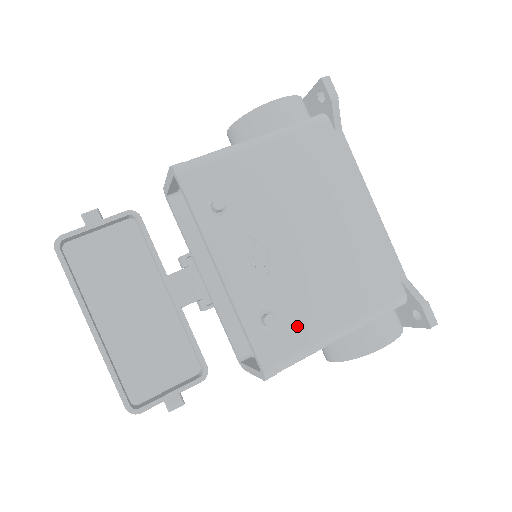
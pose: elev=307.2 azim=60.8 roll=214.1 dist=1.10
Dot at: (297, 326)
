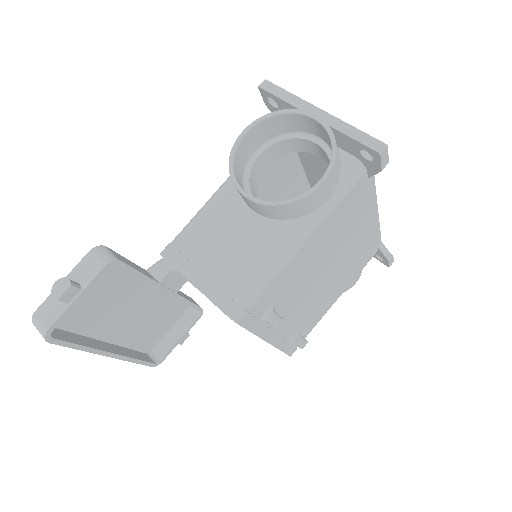
Dot at: (312, 323)
